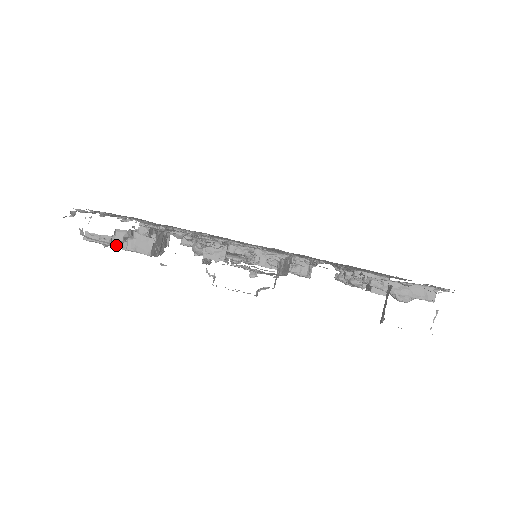
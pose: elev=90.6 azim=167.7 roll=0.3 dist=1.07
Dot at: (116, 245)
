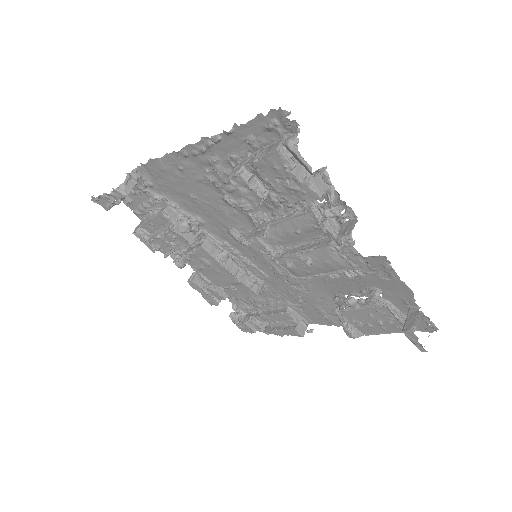
Dot at: (294, 172)
